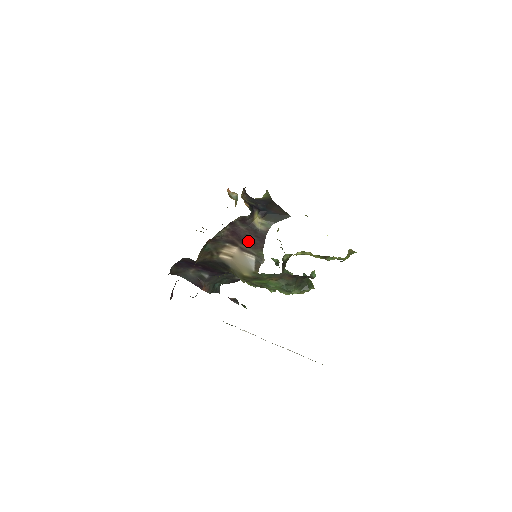
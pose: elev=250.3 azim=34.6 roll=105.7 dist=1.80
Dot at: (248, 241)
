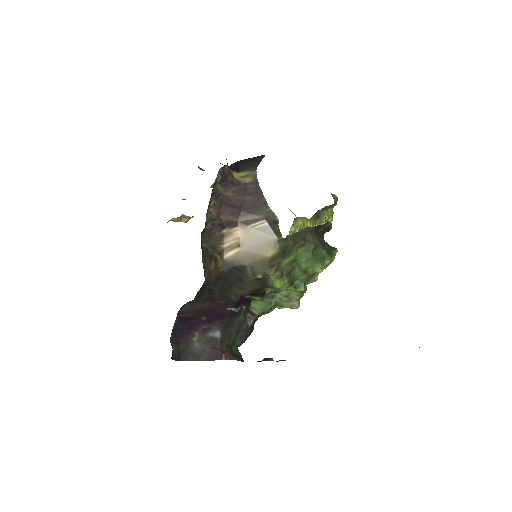
Dot at: (245, 207)
